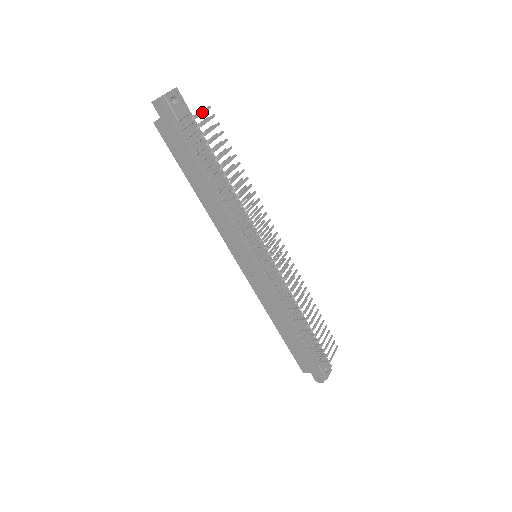
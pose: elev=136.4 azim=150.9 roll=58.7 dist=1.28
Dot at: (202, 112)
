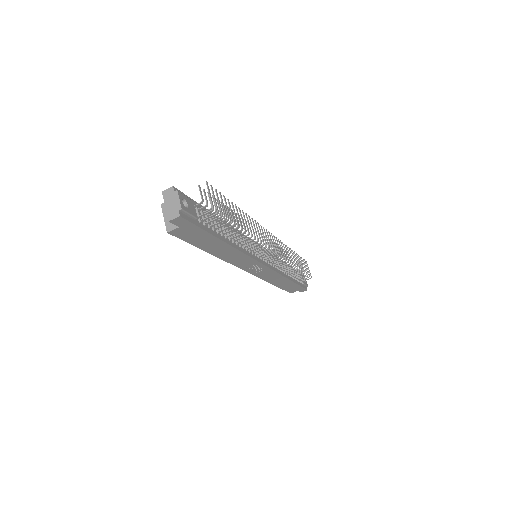
Dot at: (210, 195)
